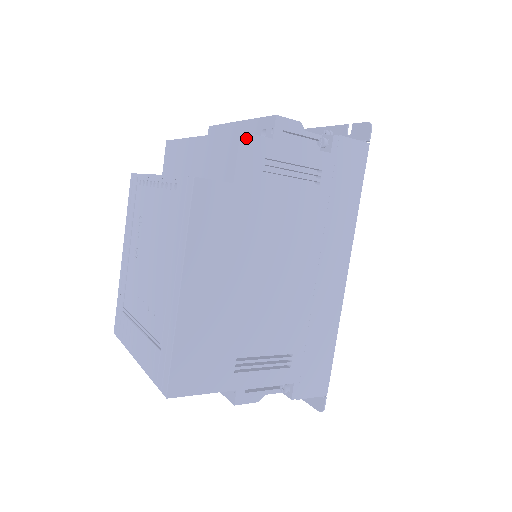
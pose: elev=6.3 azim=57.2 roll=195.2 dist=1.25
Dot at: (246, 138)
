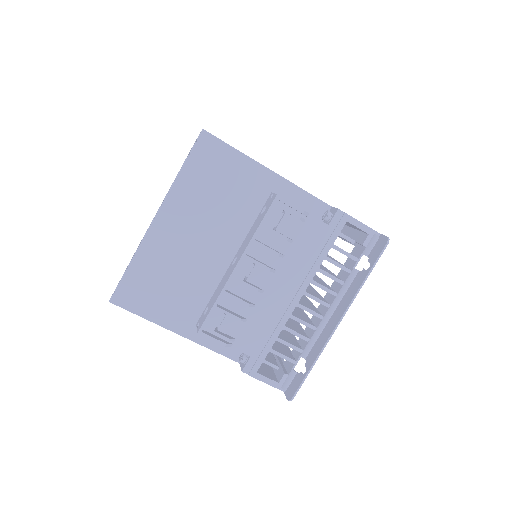
Dot at: occluded
